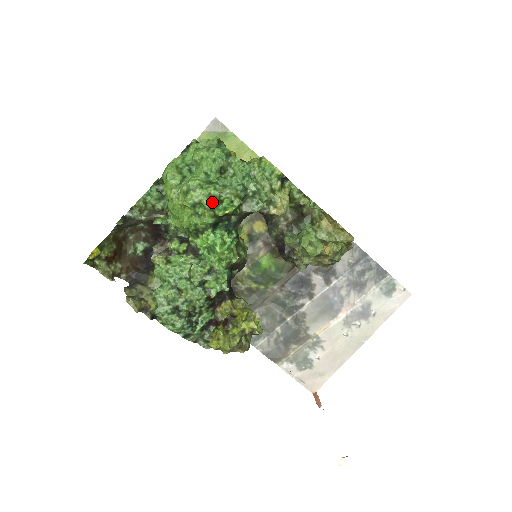
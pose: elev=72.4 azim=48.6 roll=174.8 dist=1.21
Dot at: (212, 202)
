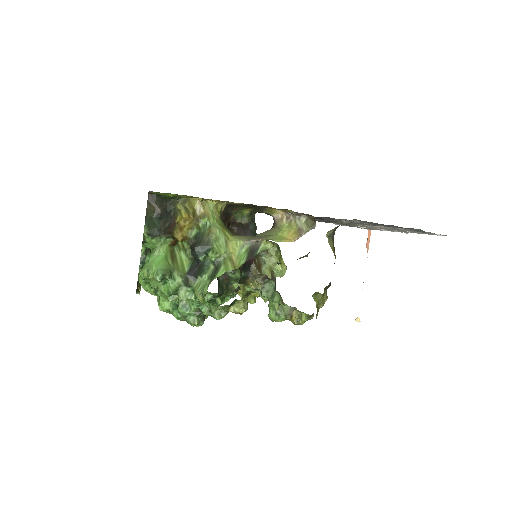
Dot at: occluded
